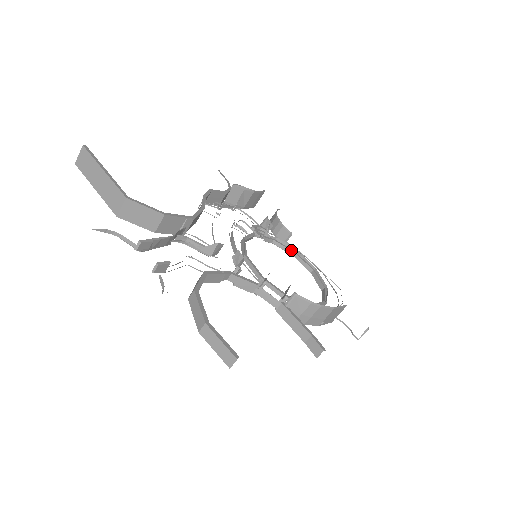
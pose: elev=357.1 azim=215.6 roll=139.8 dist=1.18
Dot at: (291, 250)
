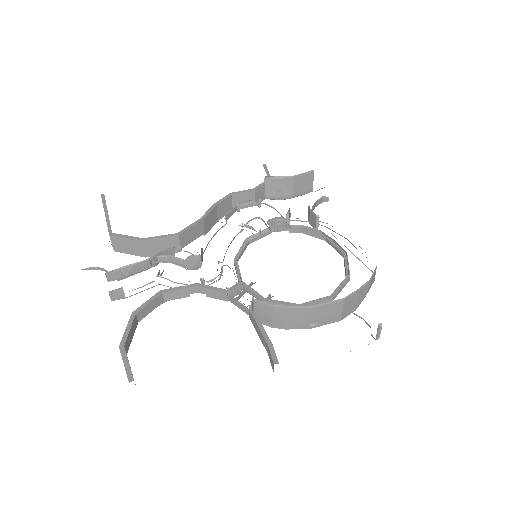
Dot at: (321, 236)
